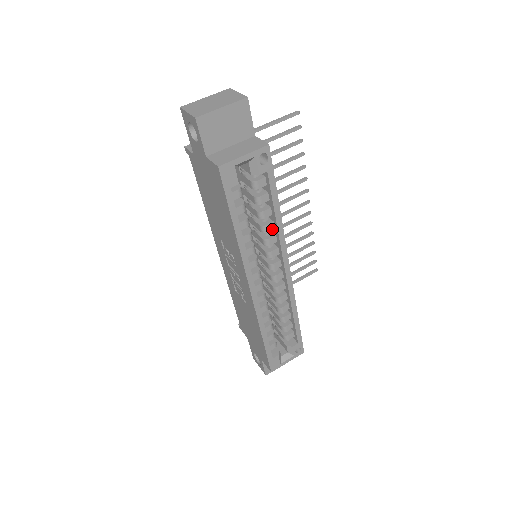
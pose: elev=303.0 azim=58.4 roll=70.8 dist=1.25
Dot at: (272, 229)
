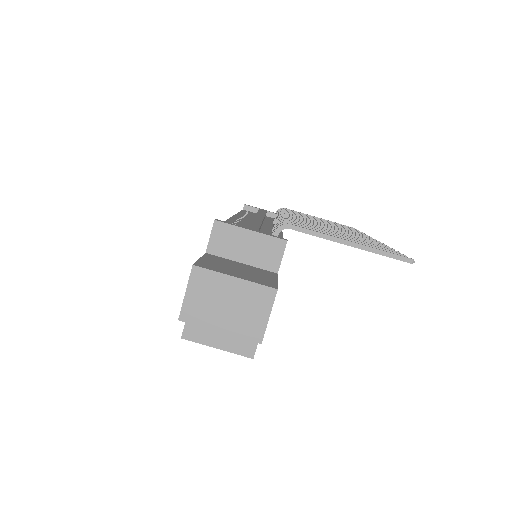
Dot at: occluded
